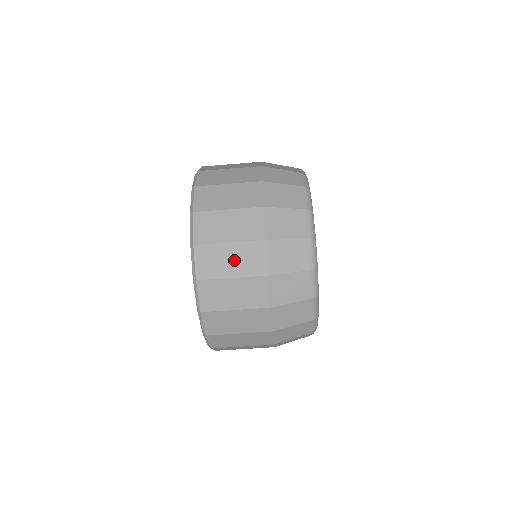
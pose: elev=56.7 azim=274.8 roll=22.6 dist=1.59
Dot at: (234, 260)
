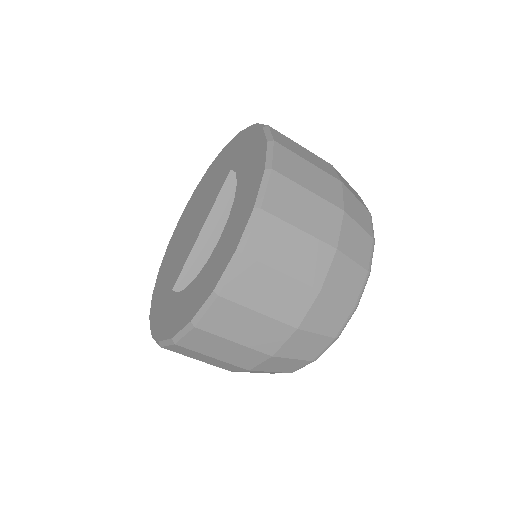
Dot at: (295, 253)
